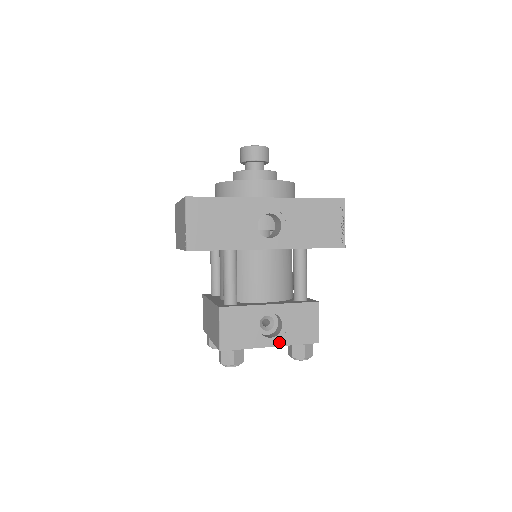
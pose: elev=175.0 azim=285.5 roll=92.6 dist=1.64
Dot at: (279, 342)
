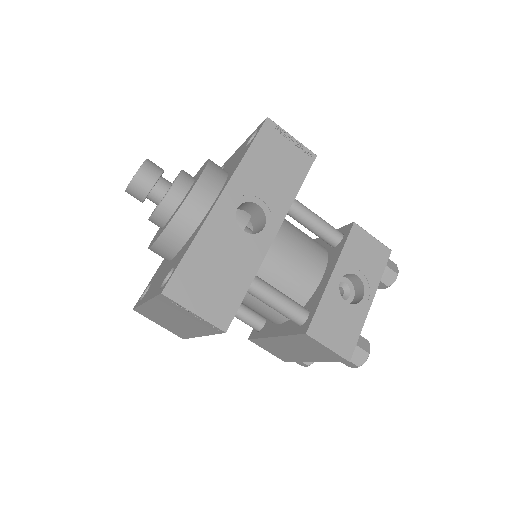
Dot at: (371, 291)
